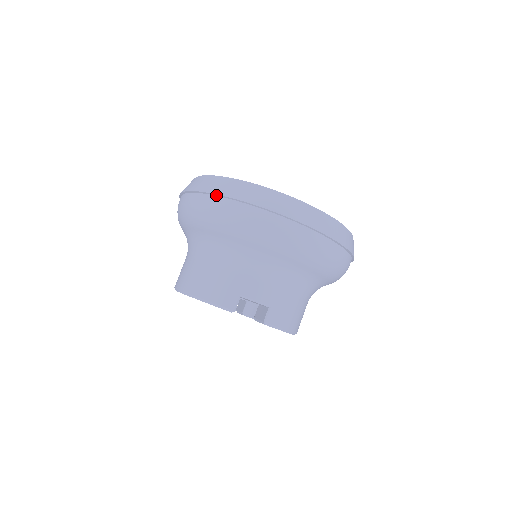
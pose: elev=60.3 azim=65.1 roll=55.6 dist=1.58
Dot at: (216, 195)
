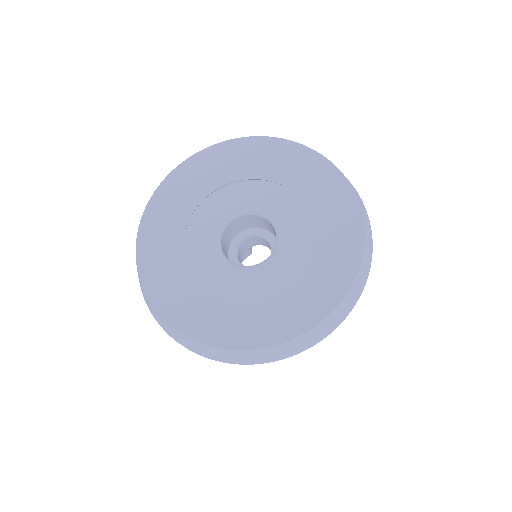
Dot at: (167, 331)
